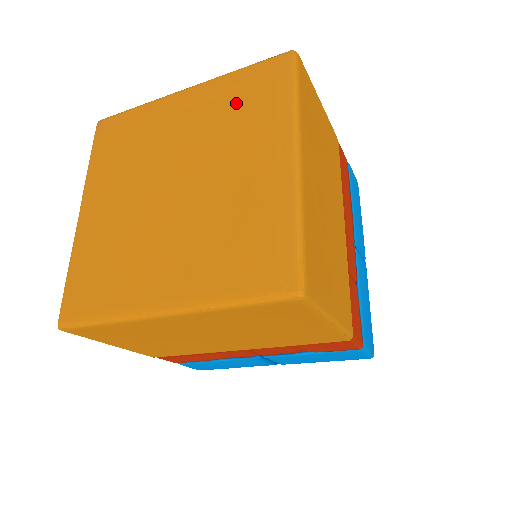
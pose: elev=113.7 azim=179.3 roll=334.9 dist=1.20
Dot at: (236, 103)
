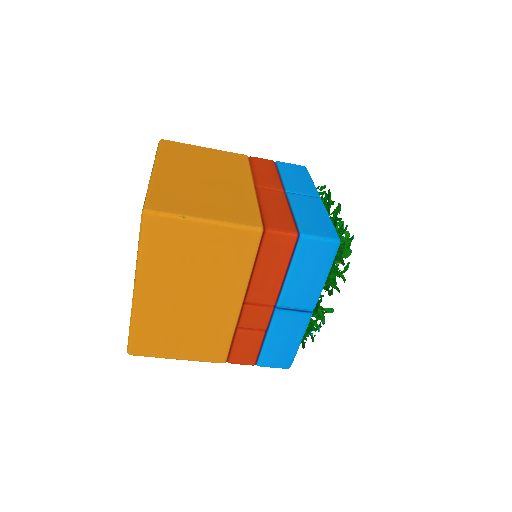
Dot at: occluded
